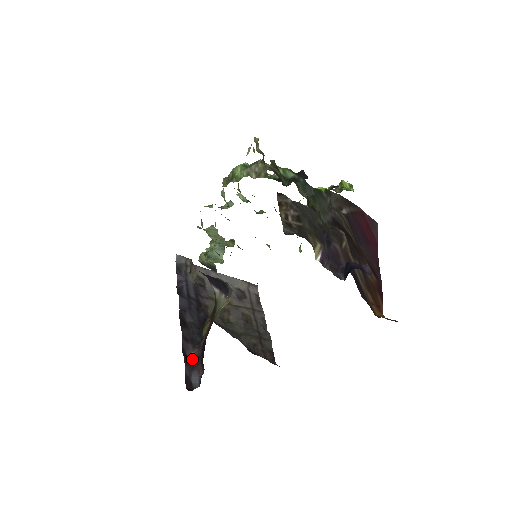
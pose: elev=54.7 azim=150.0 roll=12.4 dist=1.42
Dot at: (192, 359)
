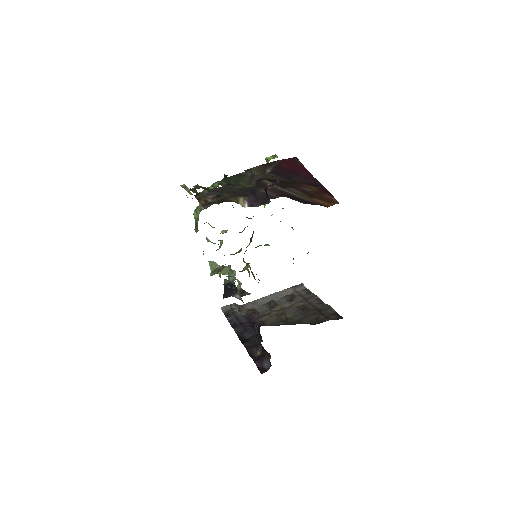
Dot at: (260, 356)
